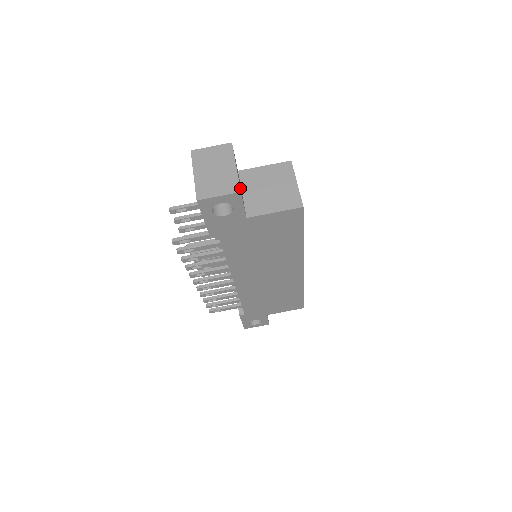
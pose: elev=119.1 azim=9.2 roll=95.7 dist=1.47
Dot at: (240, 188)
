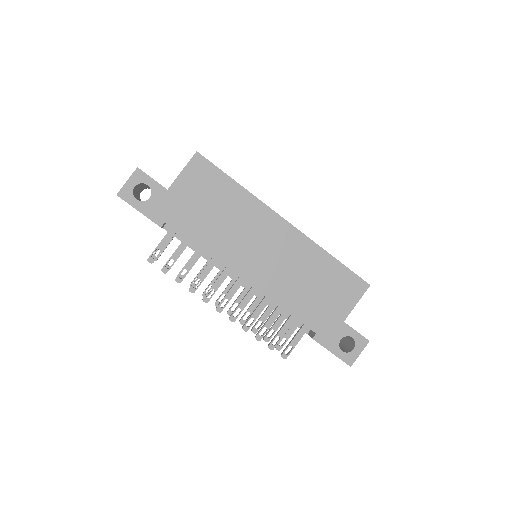
Dot at: occluded
